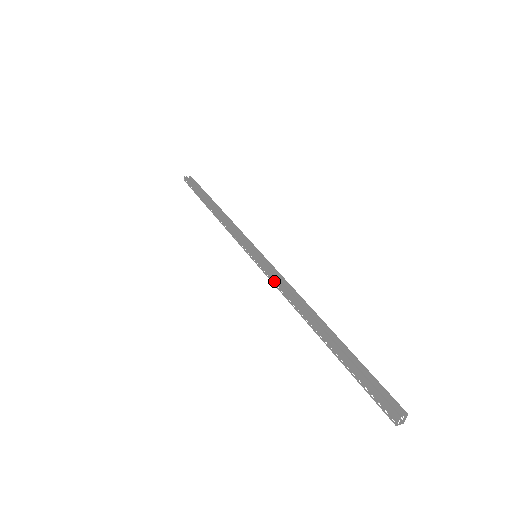
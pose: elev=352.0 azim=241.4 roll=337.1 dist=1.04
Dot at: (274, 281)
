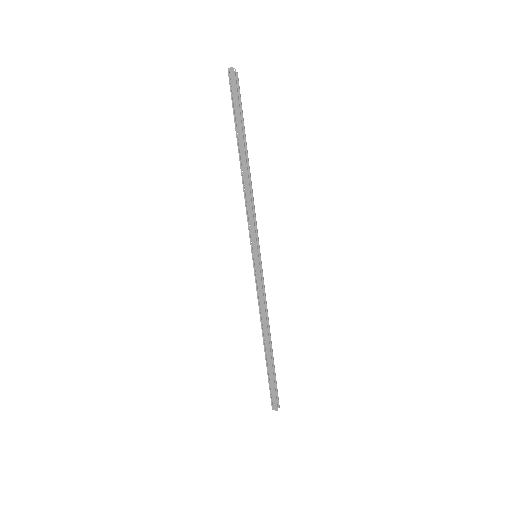
Dot at: (259, 292)
